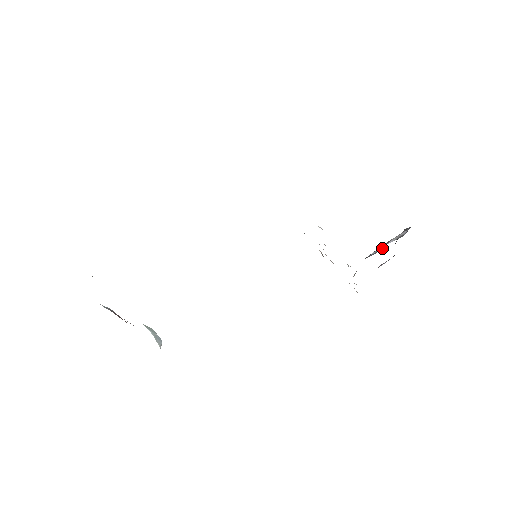
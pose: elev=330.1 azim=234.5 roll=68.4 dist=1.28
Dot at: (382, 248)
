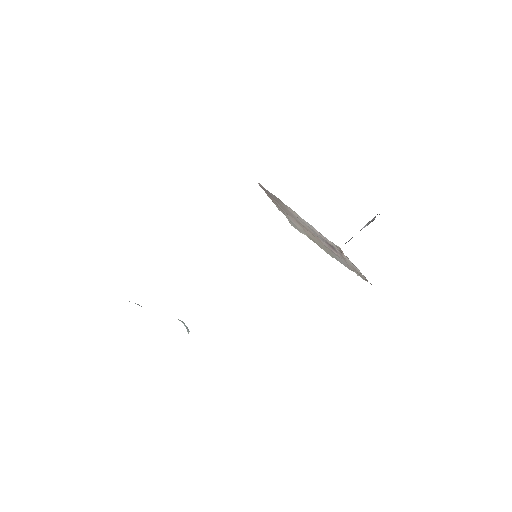
Dot at: occluded
